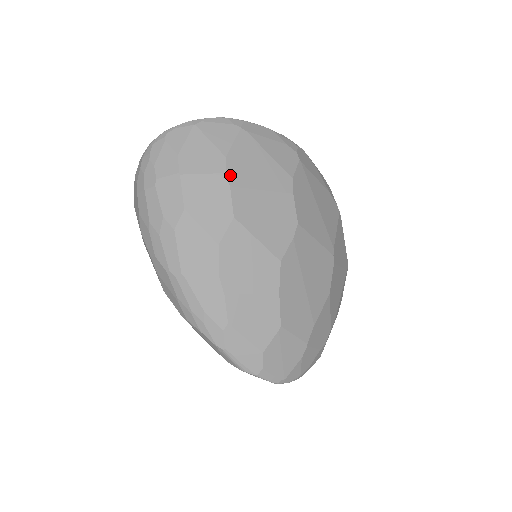
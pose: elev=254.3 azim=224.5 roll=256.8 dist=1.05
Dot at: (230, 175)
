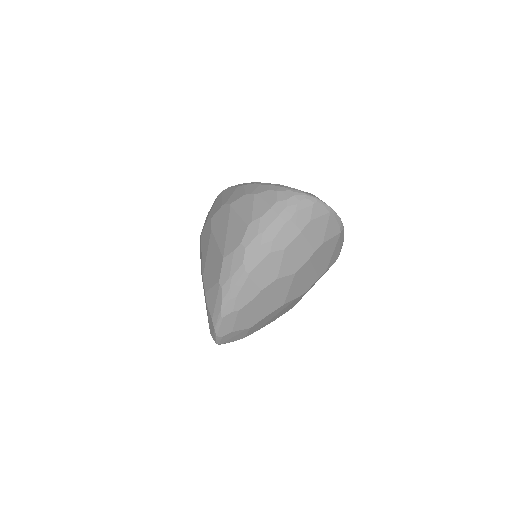
Dot at: (315, 253)
